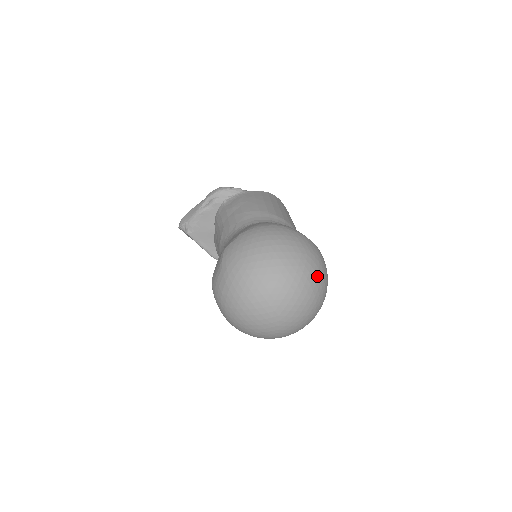
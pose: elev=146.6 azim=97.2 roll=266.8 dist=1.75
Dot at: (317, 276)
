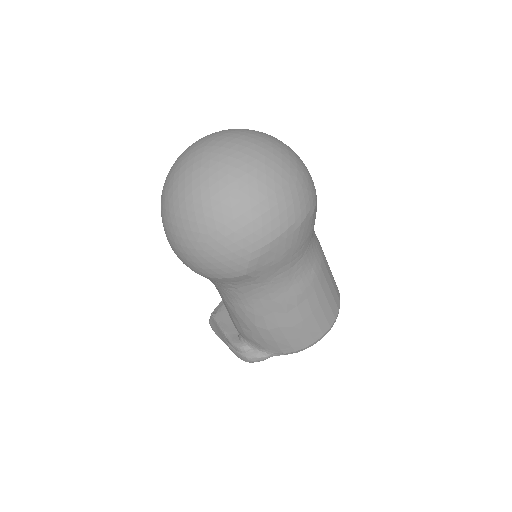
Dot at: (276, 139)
